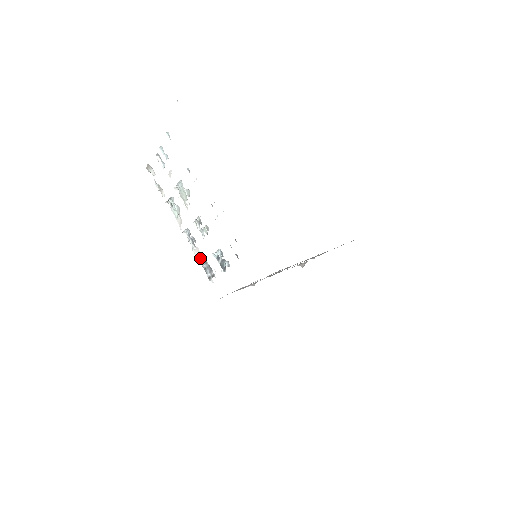
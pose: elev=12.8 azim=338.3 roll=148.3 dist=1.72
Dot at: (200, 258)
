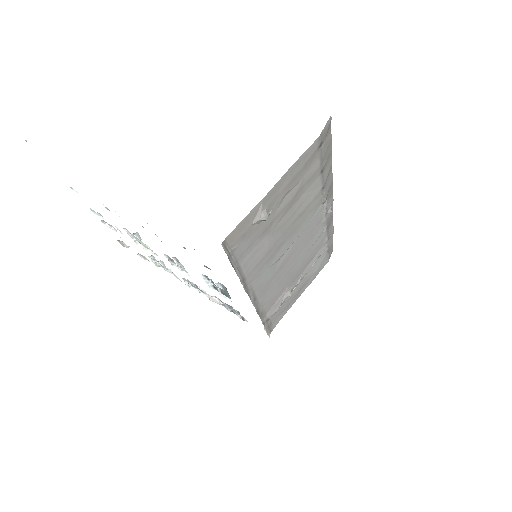
Dot at: (220, 303)
